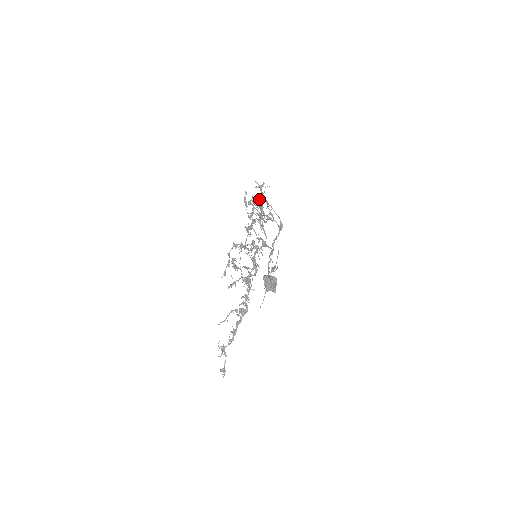
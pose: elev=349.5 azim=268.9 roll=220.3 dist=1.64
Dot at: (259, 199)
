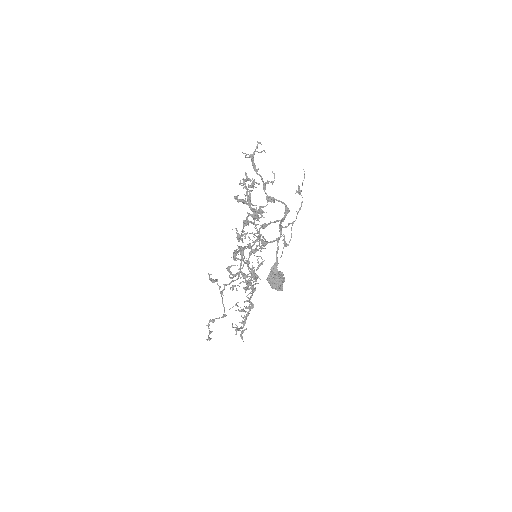
Dot at: (250, 187)
